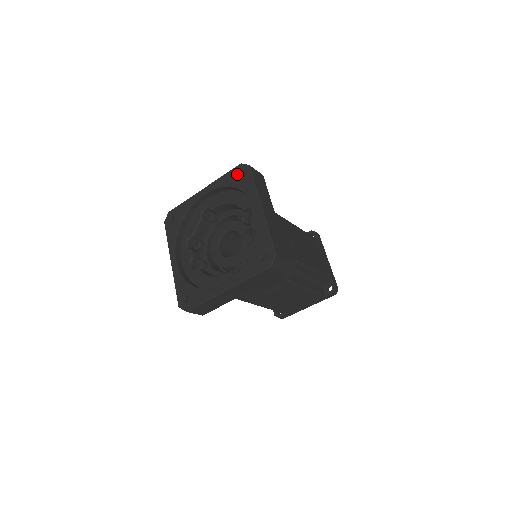
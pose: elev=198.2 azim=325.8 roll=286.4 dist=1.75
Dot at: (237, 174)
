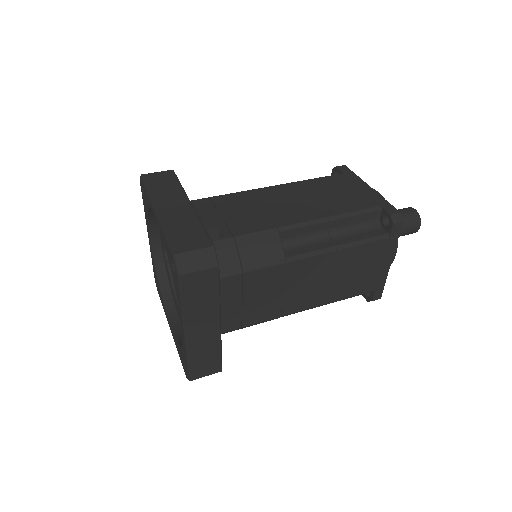
Dot at: (171, 261)
